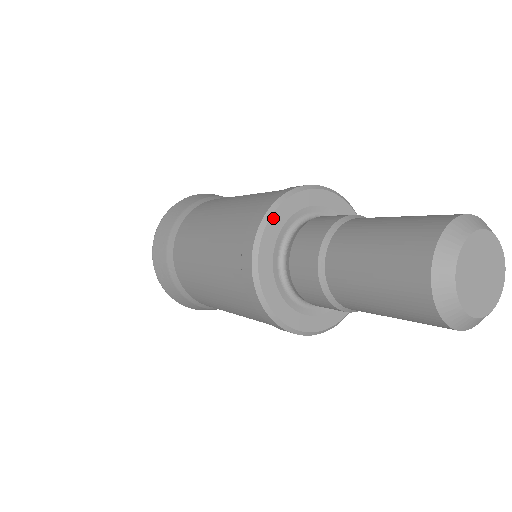
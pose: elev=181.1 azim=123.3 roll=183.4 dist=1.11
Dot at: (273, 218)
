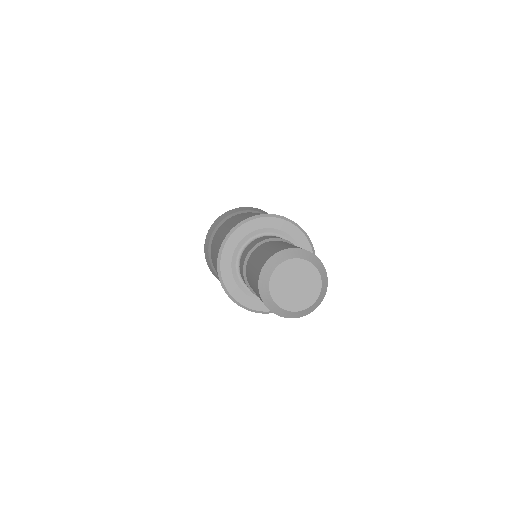
Dot at: (235, 233)
